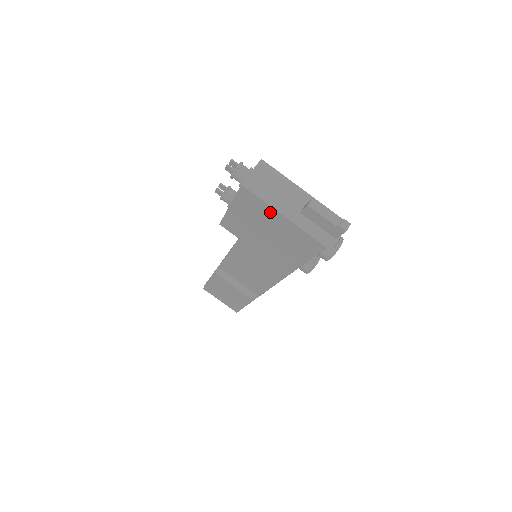
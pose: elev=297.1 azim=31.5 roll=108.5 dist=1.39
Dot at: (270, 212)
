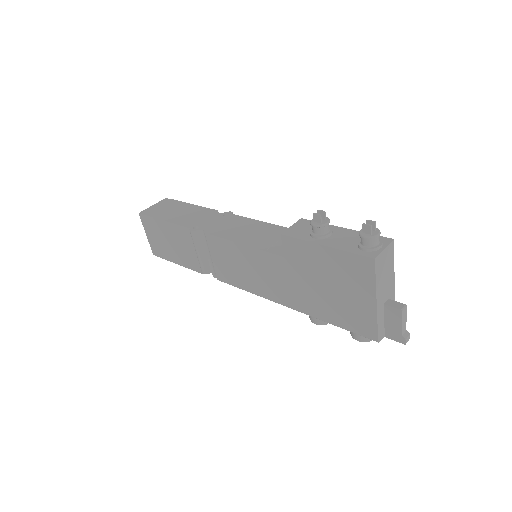
Dot at: (367, 289)
